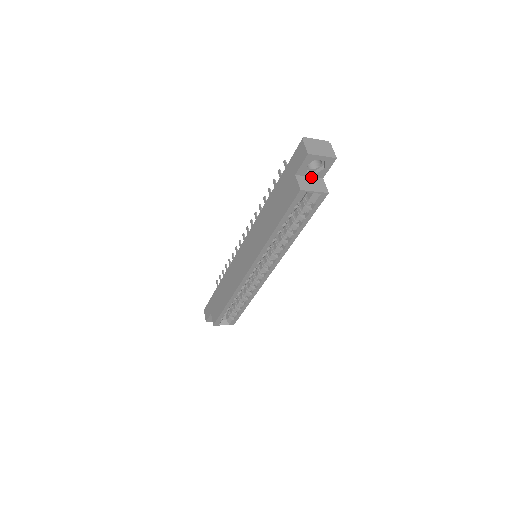
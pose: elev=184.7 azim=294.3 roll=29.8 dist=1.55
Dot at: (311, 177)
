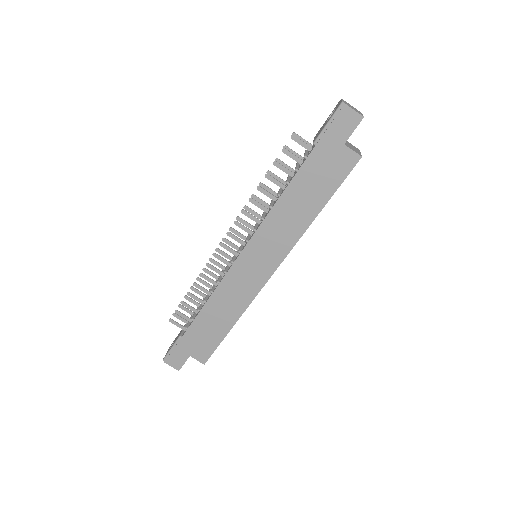
Dot at: occluded
